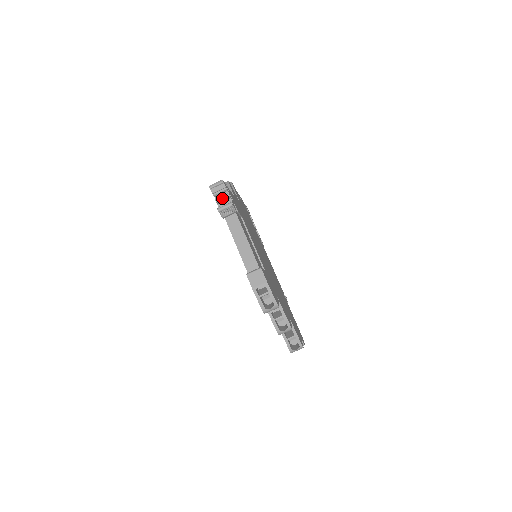
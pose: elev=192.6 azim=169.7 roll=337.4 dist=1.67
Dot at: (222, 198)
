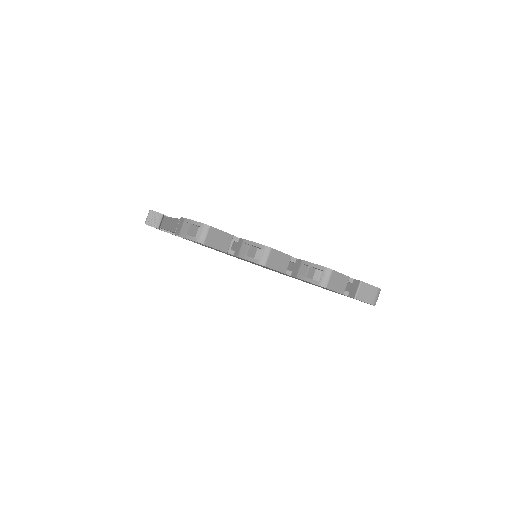
Dot at: occluded
